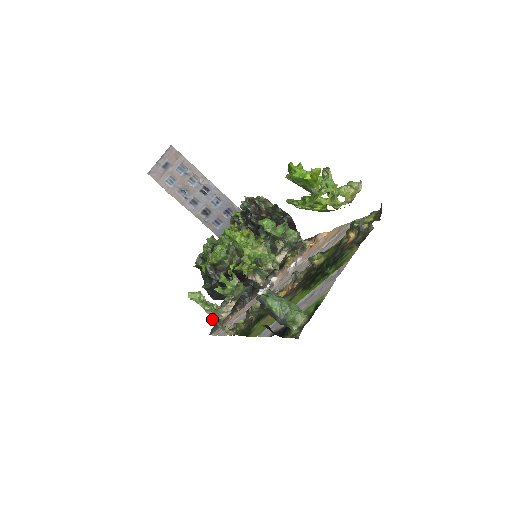
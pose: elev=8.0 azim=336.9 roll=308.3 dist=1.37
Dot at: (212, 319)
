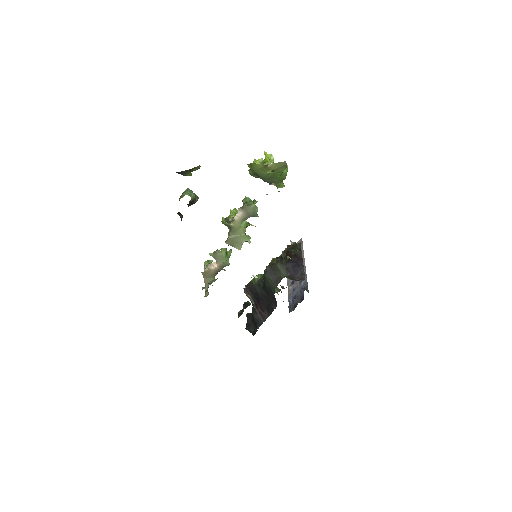
Dot at: occluded
